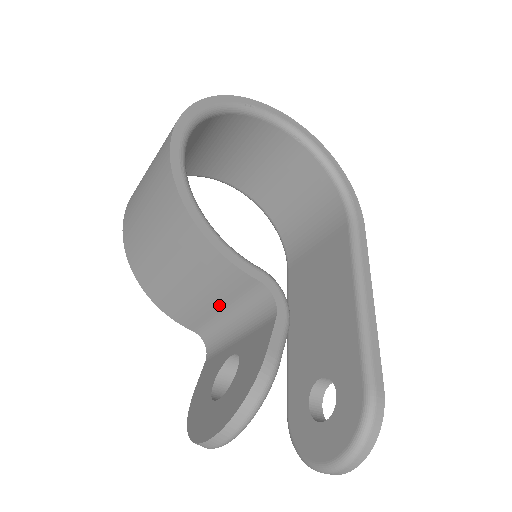
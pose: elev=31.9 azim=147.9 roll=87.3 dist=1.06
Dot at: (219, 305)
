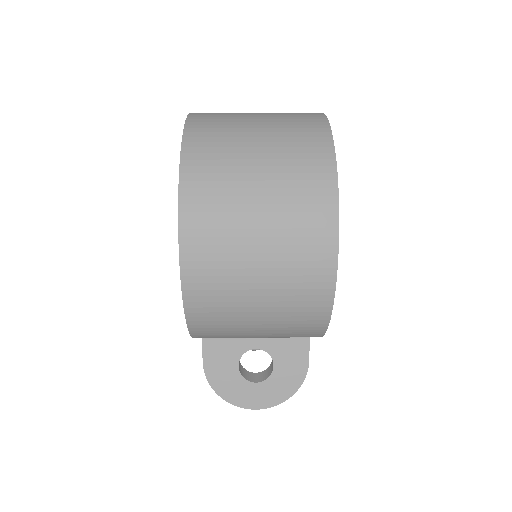
Dot at: occluded
